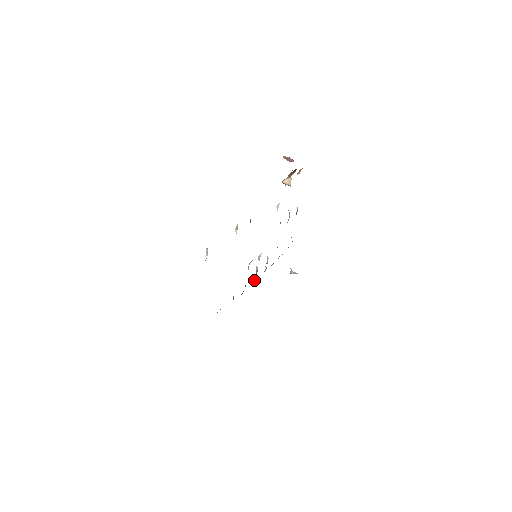
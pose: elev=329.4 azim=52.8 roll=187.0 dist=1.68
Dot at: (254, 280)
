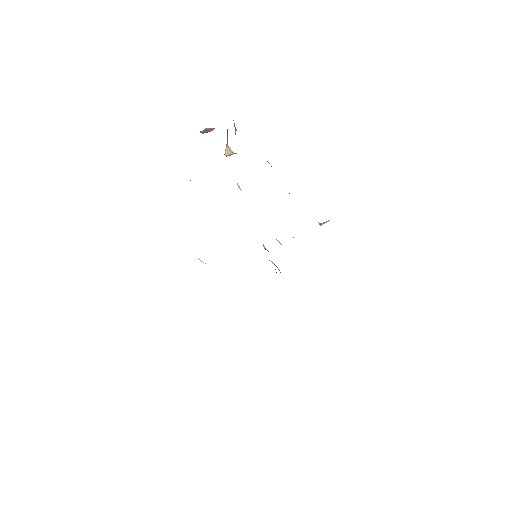
Dot at: occluded
